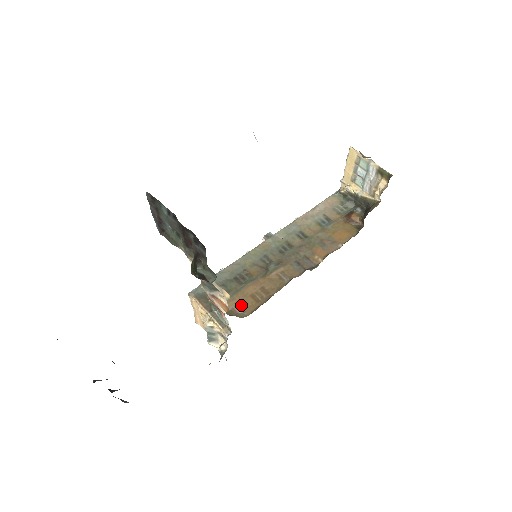
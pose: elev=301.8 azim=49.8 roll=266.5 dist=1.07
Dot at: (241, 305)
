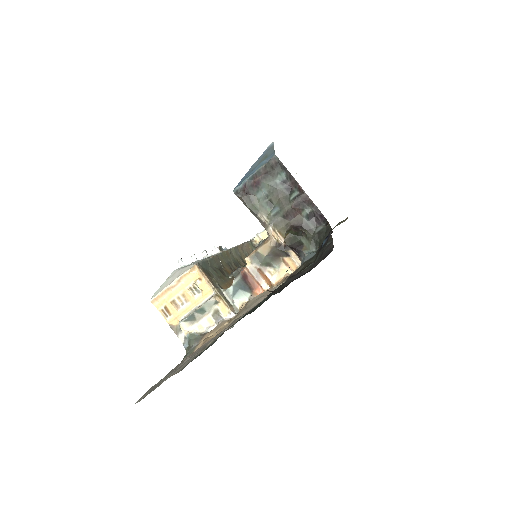
Dot at: occluded
